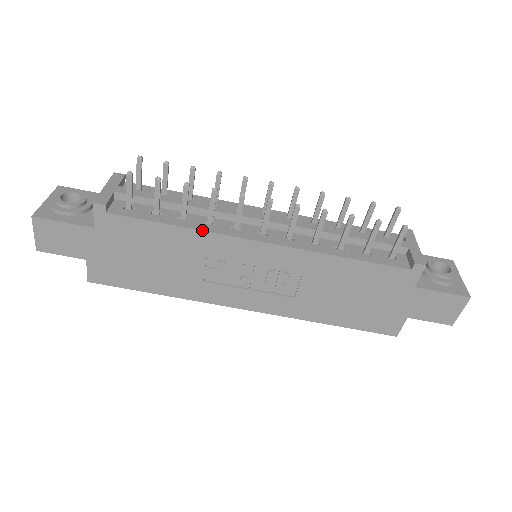
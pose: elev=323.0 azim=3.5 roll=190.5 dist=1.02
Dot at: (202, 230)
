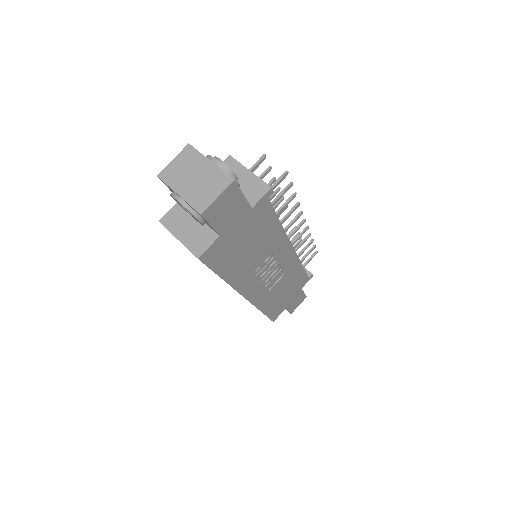
Dot at: occluded
